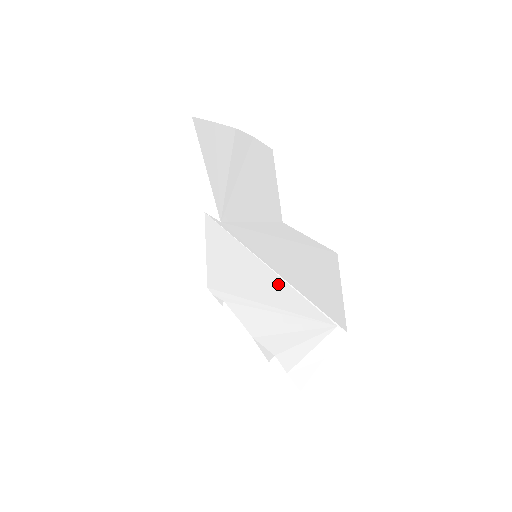
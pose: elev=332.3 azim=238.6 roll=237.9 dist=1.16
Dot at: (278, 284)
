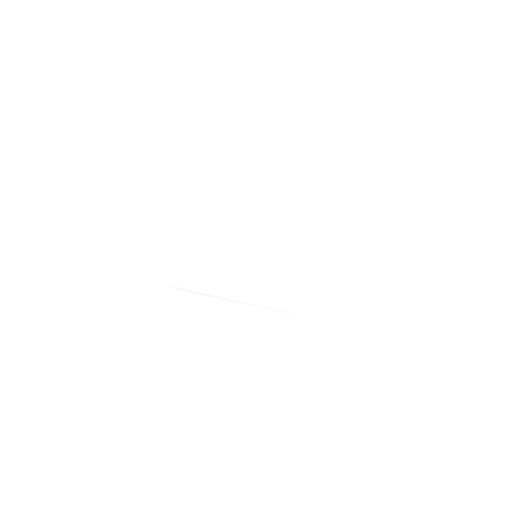
Dot at: (265, 282)
